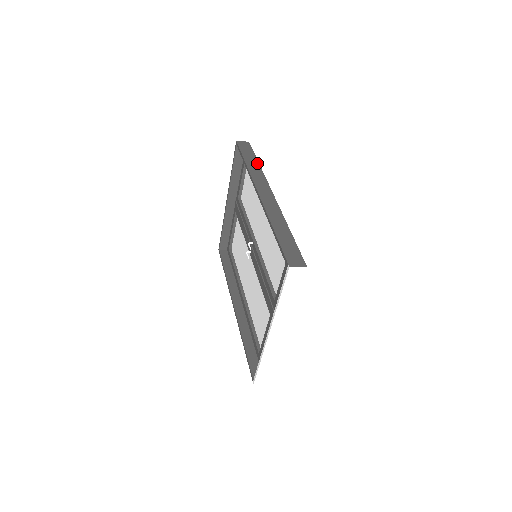
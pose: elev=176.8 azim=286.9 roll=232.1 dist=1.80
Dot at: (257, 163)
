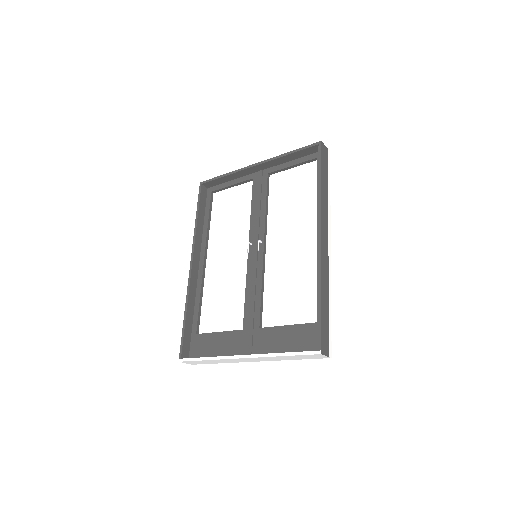
Dot at: (327, 189)
